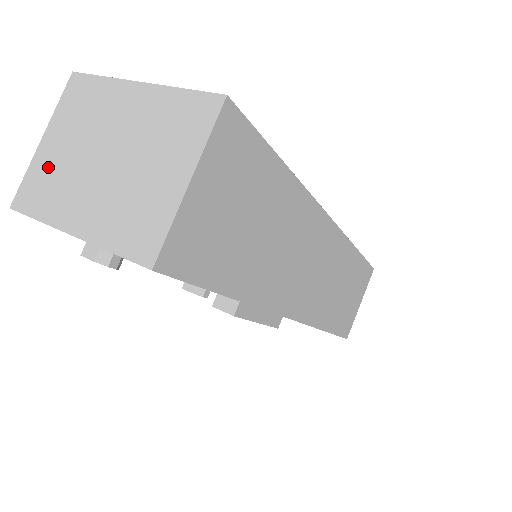
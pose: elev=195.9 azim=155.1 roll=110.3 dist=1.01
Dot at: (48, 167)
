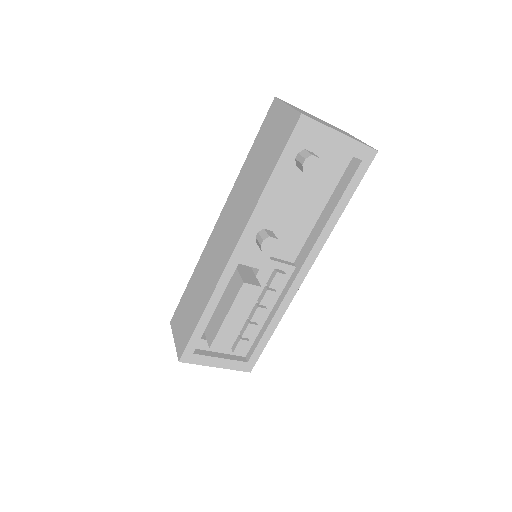
Dot at: (304, 113)
